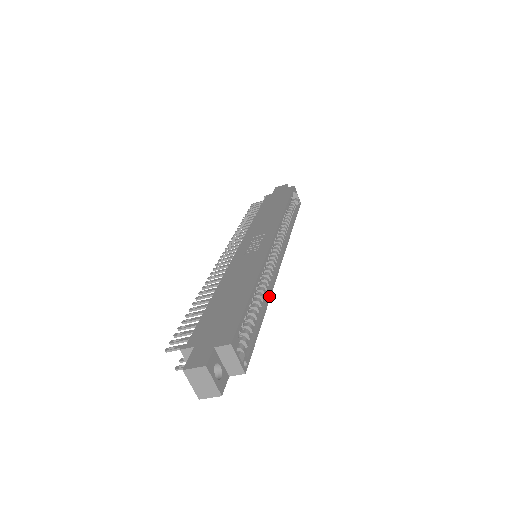
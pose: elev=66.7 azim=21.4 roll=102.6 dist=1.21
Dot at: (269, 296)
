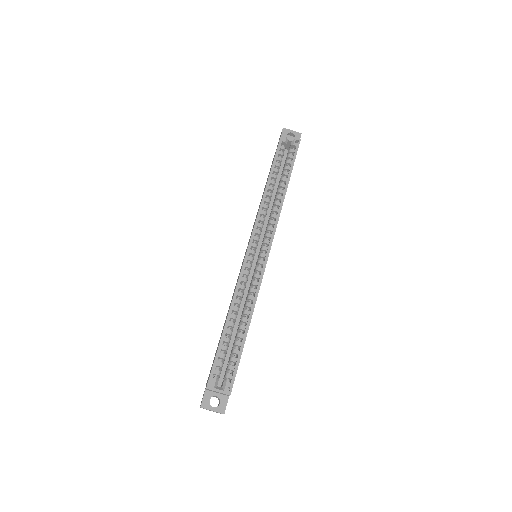
Dot at: (253, 307)
